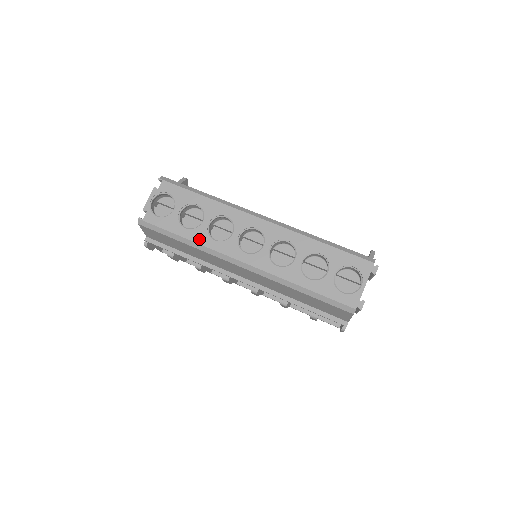
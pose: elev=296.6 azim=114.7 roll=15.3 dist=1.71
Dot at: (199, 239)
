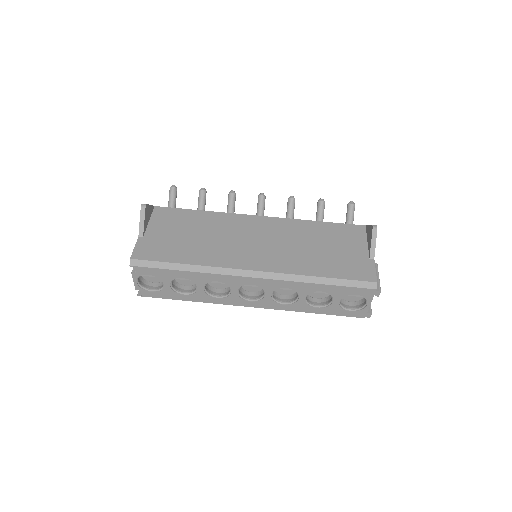
Dot at: (202, 300)
